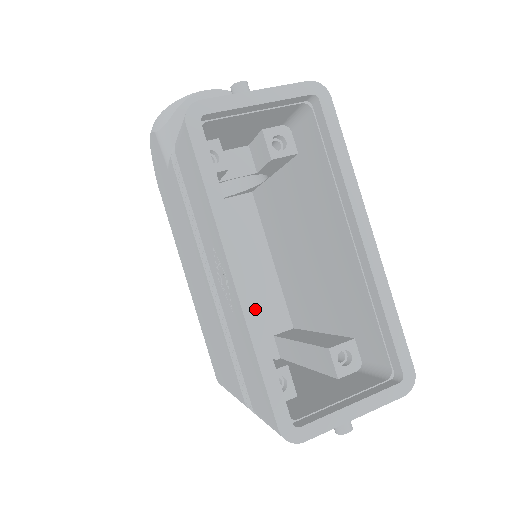
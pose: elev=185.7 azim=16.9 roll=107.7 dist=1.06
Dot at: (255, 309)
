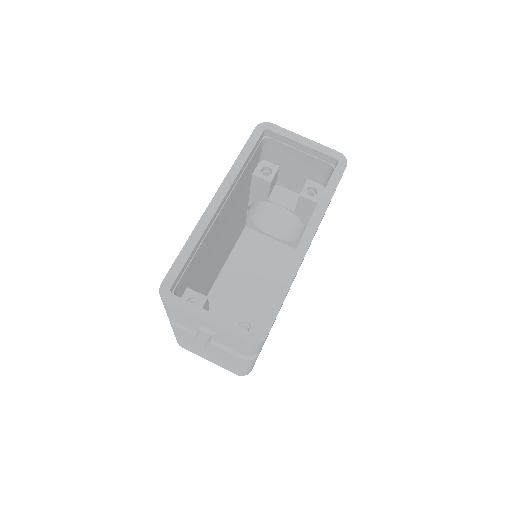
Dot at: (209, 221)
